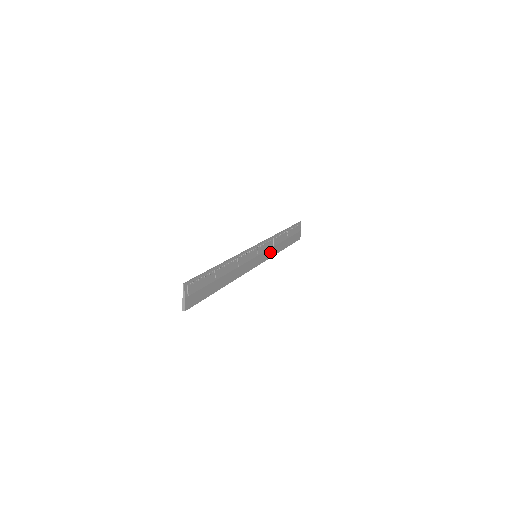
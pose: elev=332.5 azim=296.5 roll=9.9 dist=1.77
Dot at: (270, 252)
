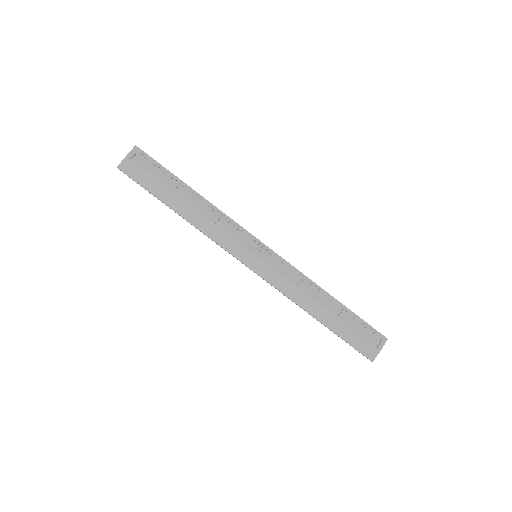
Dot at: (286, 286)
